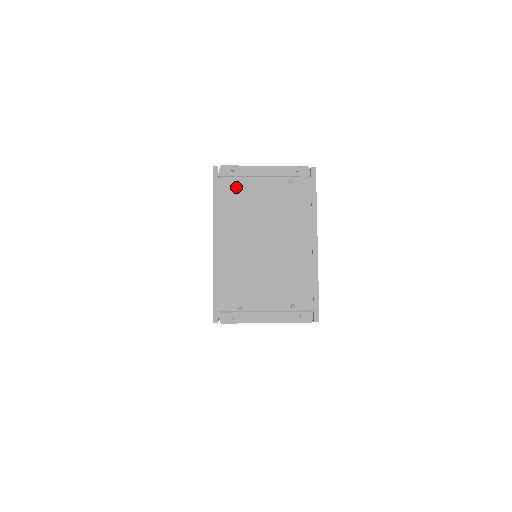
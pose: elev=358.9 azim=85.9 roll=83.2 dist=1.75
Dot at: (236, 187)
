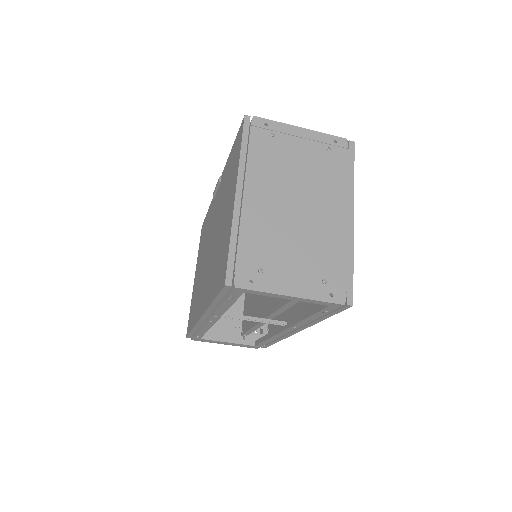
Dot at: (269, 140)
